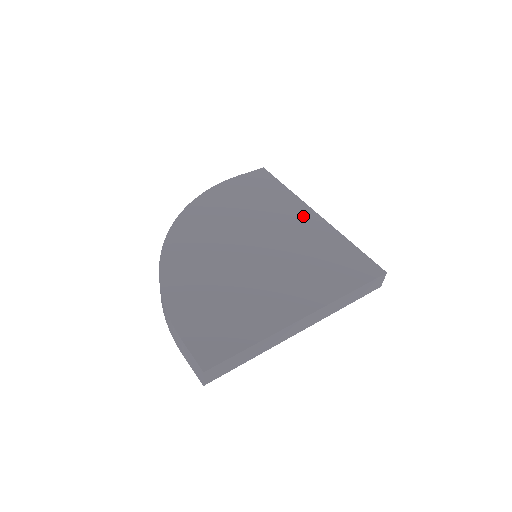
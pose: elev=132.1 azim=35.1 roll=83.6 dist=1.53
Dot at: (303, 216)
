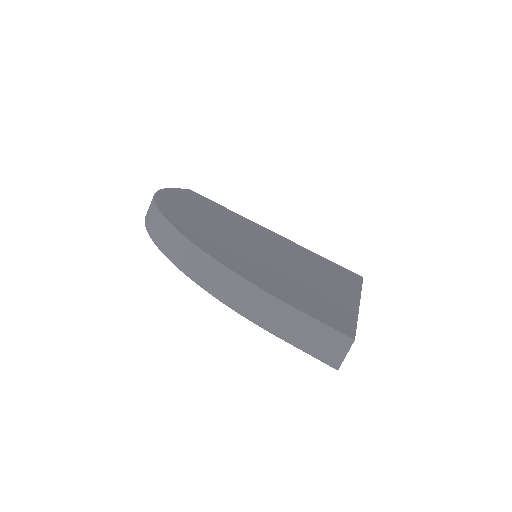
Dot at: (264, 230)
